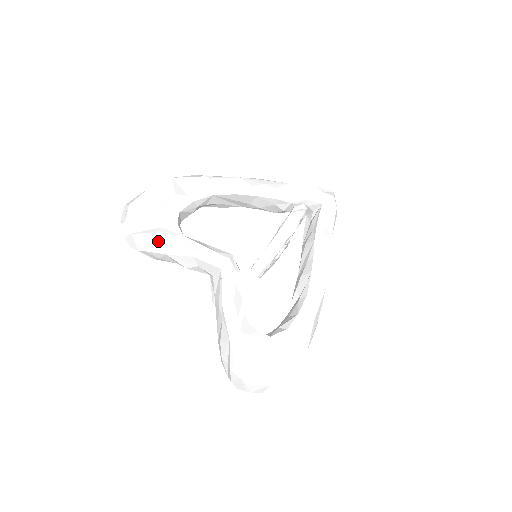
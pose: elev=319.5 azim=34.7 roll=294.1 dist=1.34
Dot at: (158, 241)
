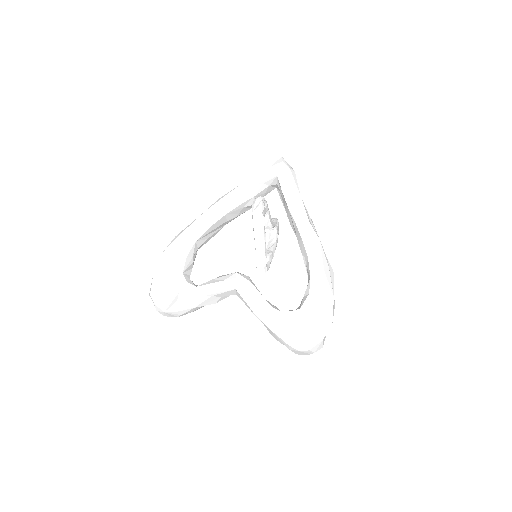
Dot at: (183, 304)
